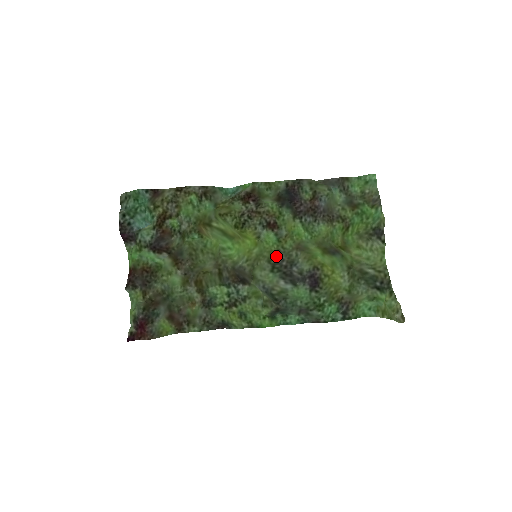
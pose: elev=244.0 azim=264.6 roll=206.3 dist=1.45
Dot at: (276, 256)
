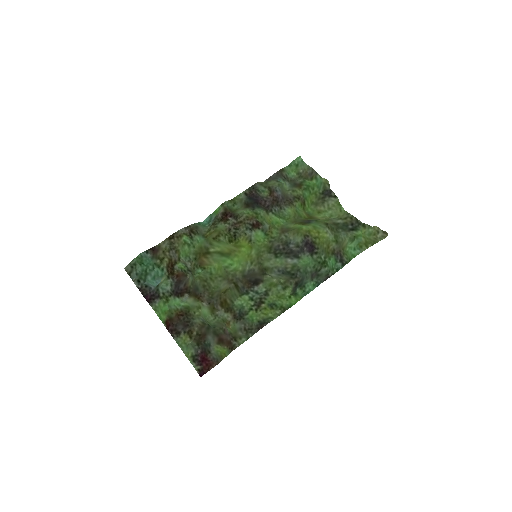
Dot at: (271, 246)
